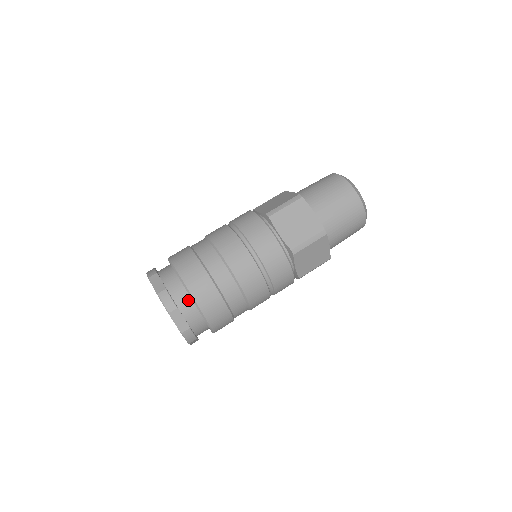
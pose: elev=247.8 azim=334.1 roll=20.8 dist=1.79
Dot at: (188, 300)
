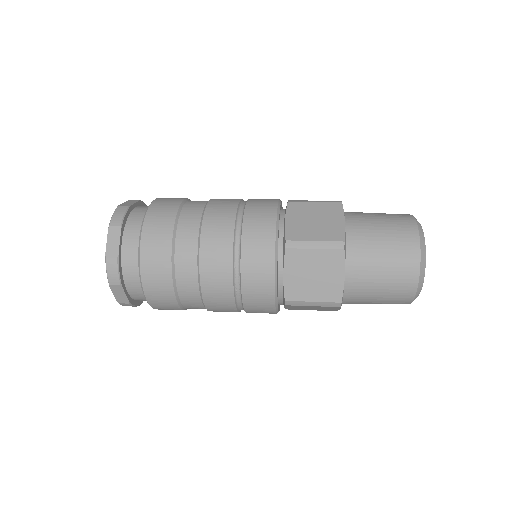
Dot at: (139, 229)
